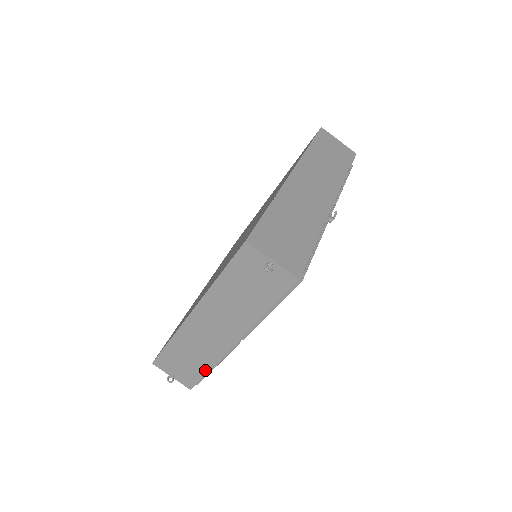
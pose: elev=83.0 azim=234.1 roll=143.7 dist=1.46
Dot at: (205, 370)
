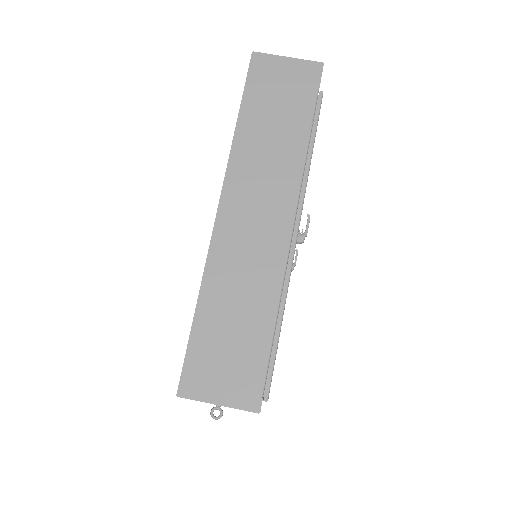
Dot at: occluded
